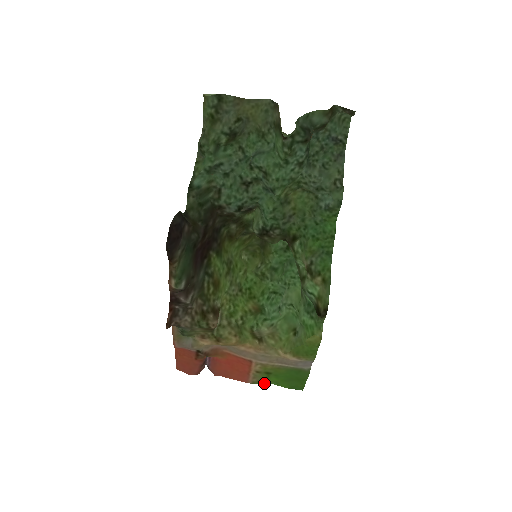
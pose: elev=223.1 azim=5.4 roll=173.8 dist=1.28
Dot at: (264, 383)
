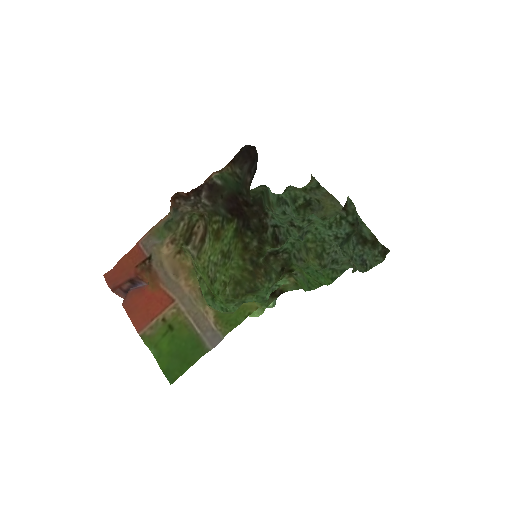
Dot at: (149, 347)
